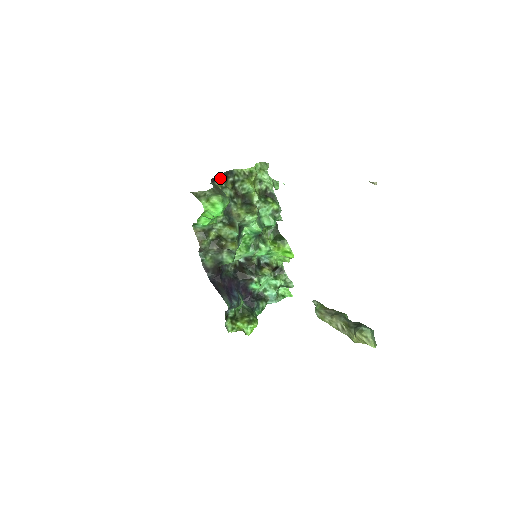
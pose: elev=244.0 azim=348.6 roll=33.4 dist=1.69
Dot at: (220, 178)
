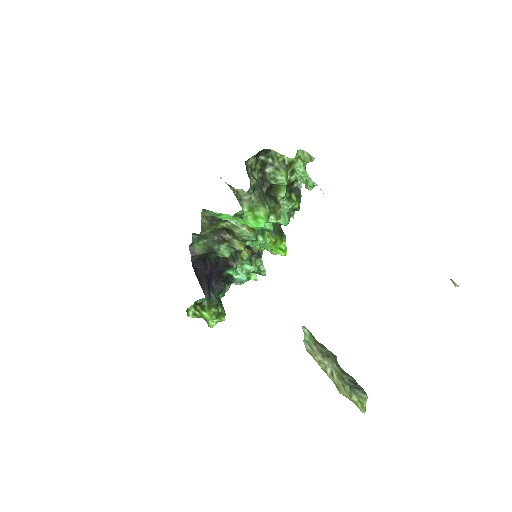
Dot at: (254, 157)
